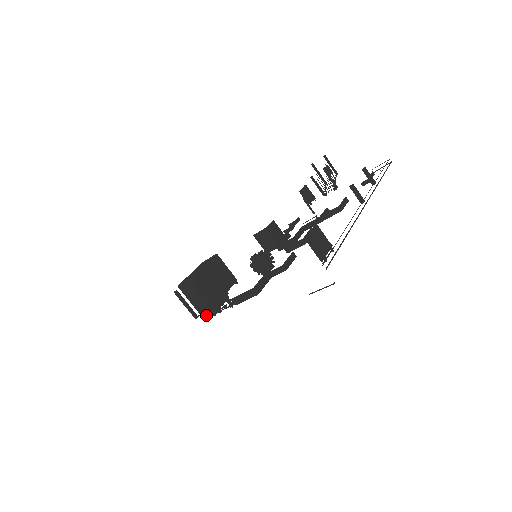
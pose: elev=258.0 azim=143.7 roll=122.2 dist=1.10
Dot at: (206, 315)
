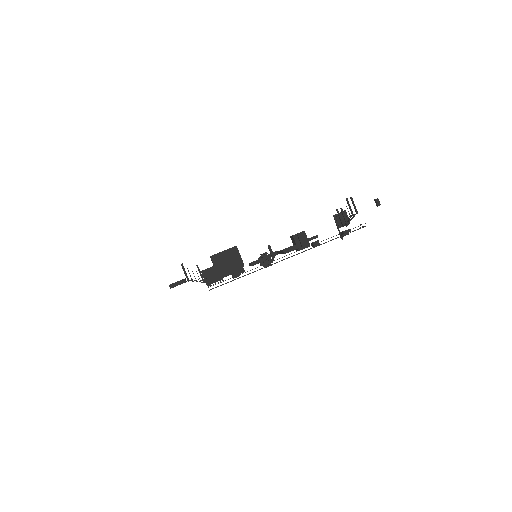
Dot at: occluded
